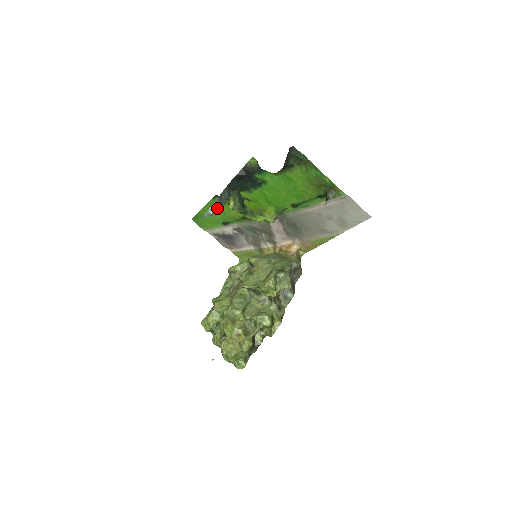
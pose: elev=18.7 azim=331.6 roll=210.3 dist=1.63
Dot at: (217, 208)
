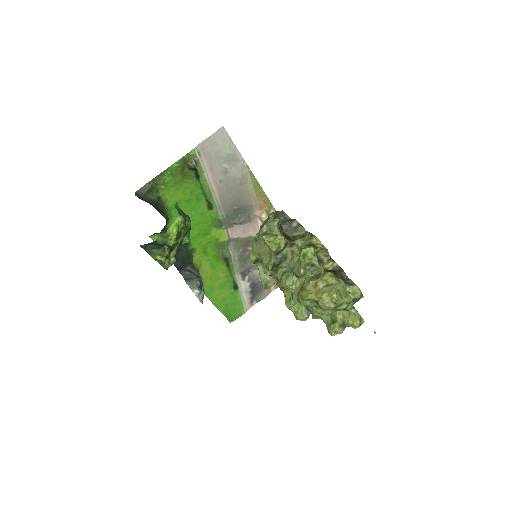
Dot at: (195, 285)
